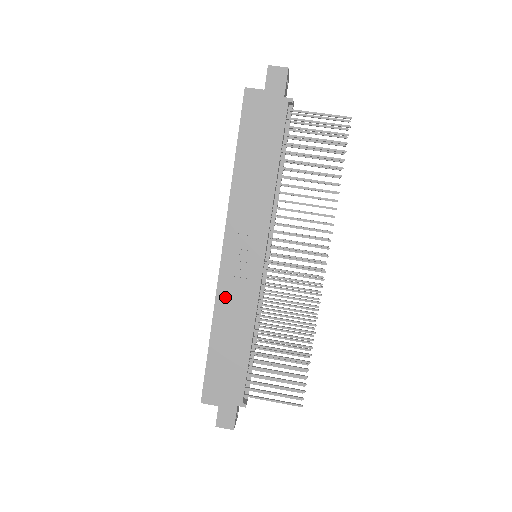
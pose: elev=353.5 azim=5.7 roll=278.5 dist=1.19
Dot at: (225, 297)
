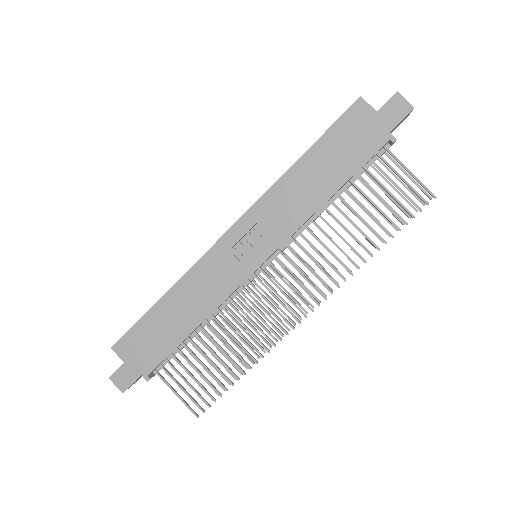
Dot at: (201, 272)
